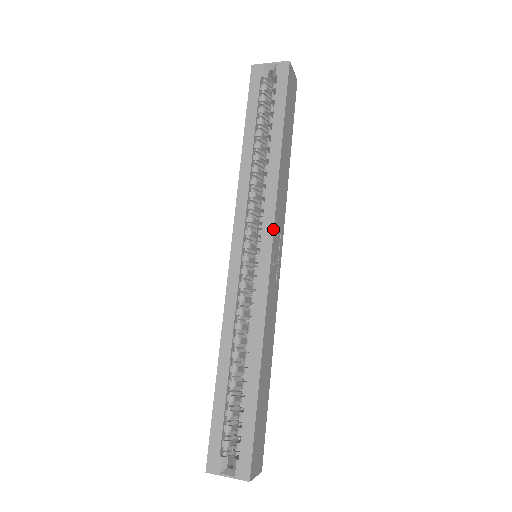
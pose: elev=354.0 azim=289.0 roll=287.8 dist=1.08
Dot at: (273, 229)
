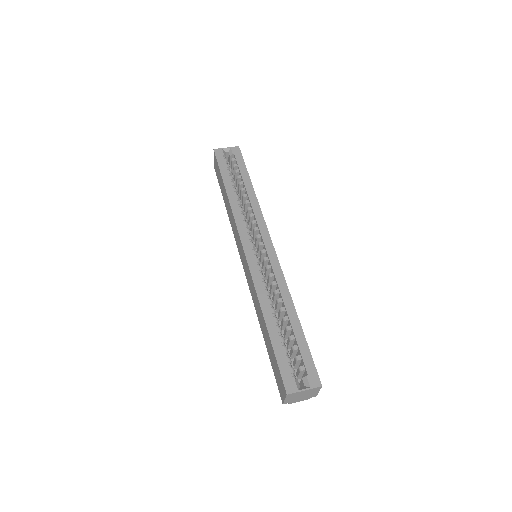
Dot at: (268, 232)
